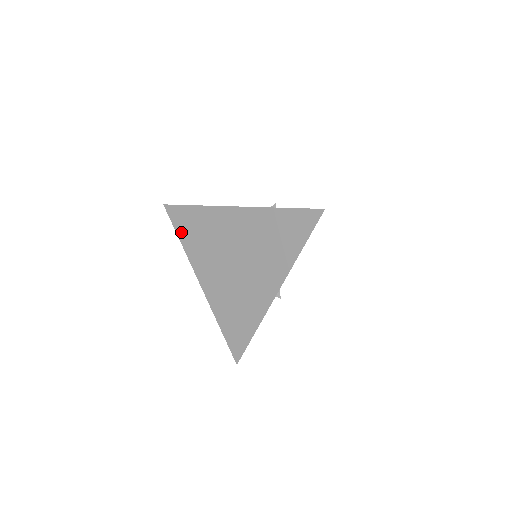
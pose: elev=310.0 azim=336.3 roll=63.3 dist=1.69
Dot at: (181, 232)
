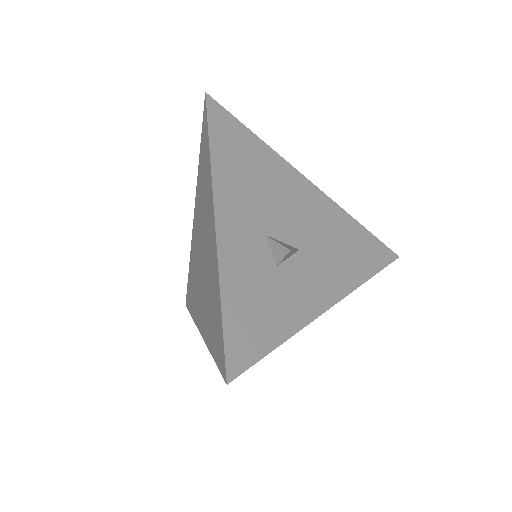
Dot at: (201, 149)
